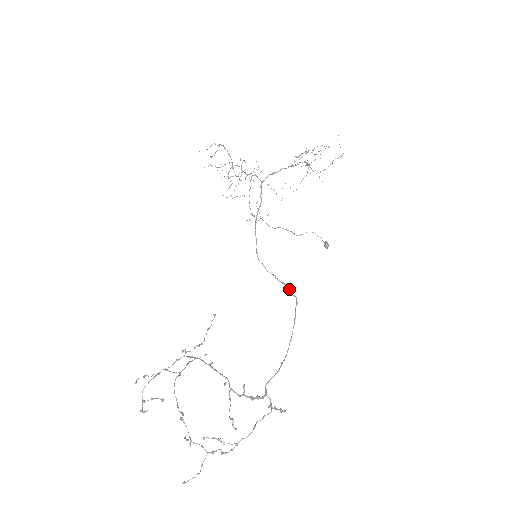
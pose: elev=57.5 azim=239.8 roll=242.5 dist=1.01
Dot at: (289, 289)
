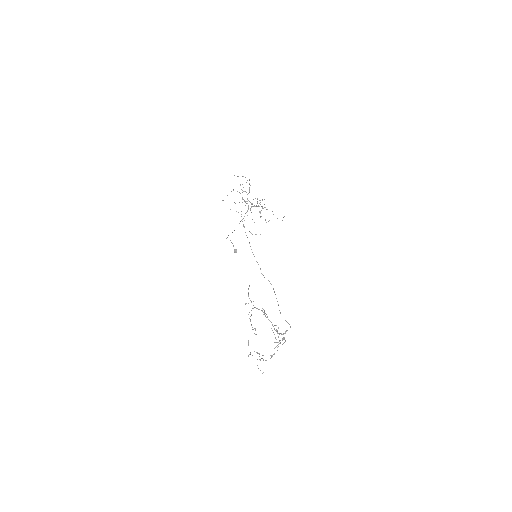
Dot at: (268, 280)
